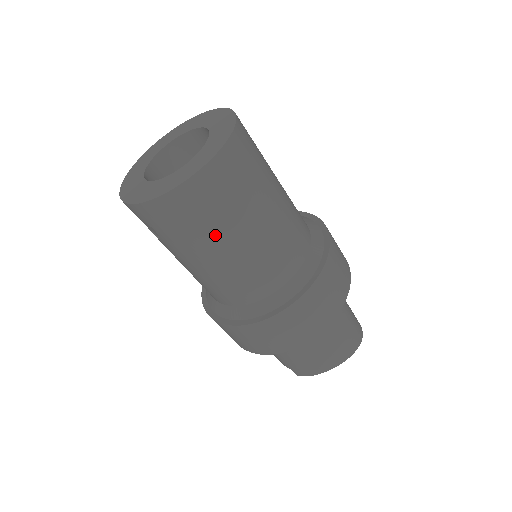
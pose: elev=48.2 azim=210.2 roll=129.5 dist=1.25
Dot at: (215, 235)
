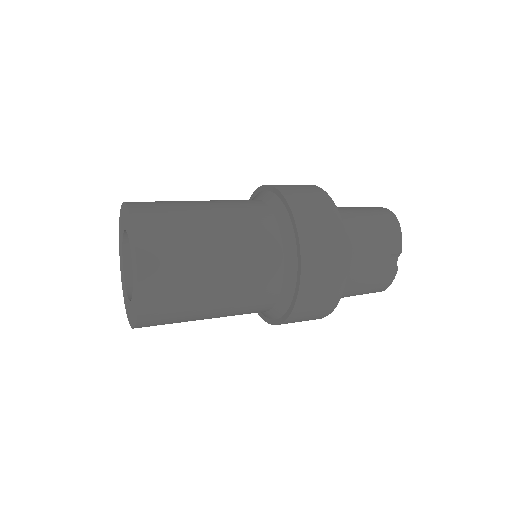
Dot at: occluded
